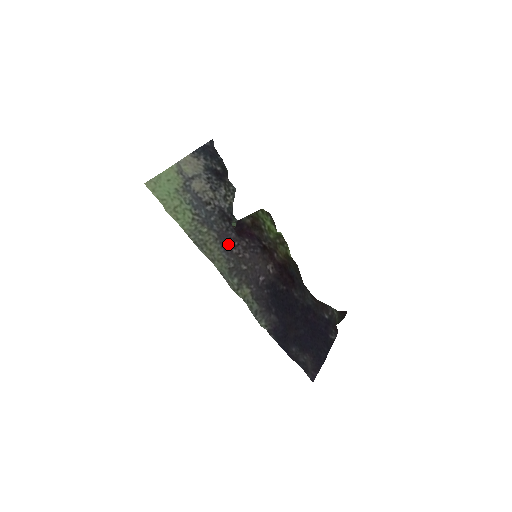
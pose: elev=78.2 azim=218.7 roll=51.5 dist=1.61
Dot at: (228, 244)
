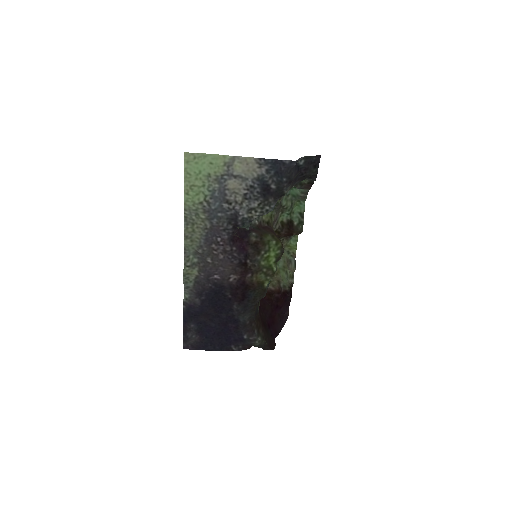
Dot at: (213, 238)
